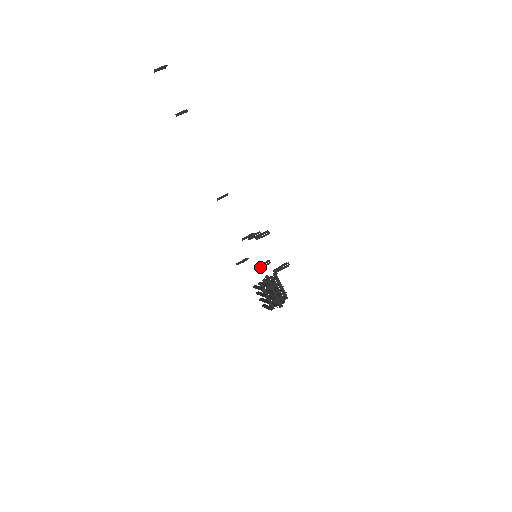
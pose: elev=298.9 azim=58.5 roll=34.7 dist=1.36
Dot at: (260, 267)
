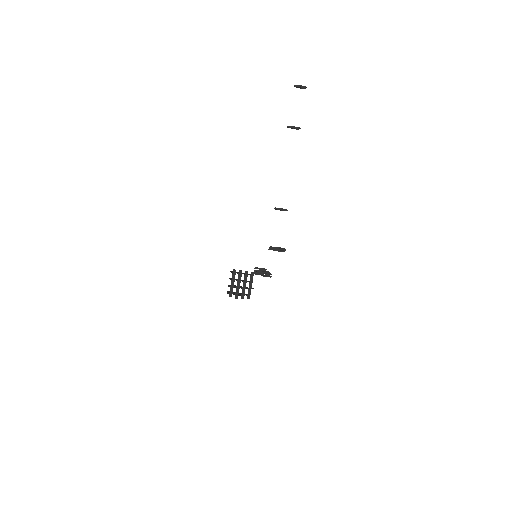
Dot at: (259, 271)
